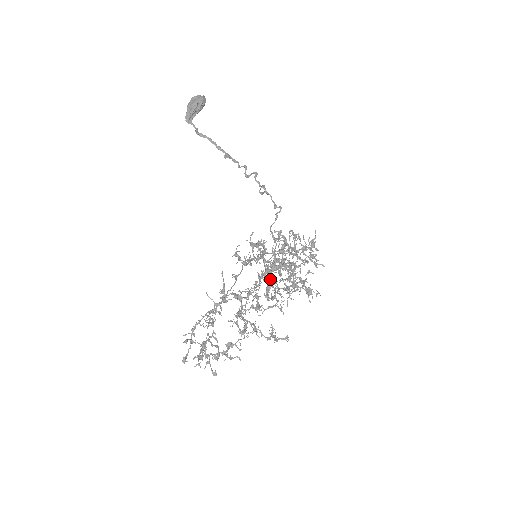
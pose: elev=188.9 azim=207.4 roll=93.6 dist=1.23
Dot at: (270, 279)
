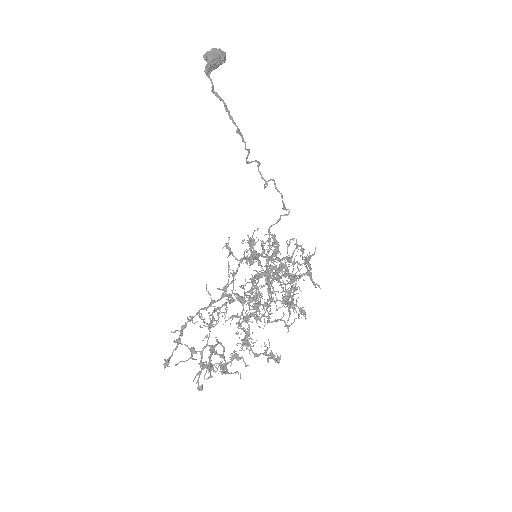
Dot at: (261, 286)
